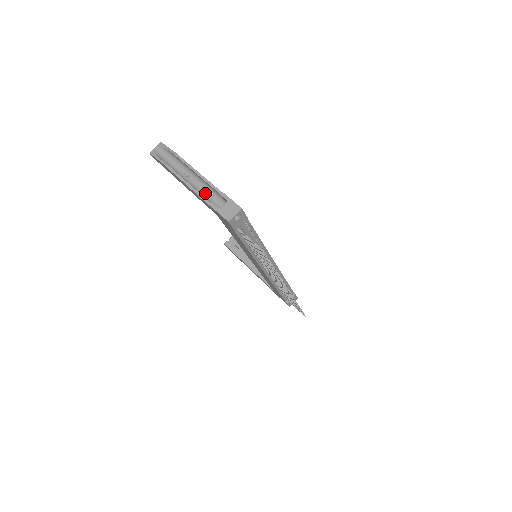
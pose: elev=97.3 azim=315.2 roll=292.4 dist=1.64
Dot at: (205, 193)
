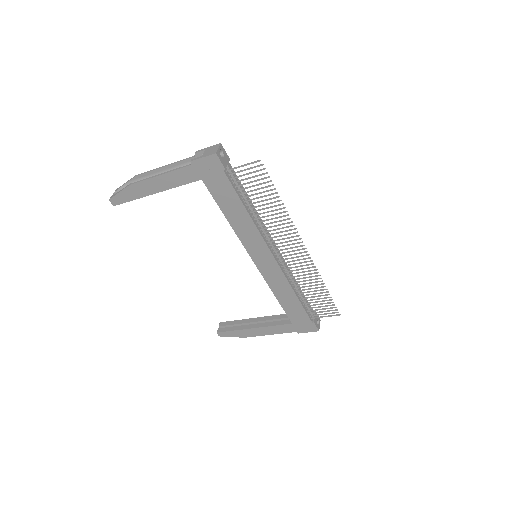
Dot at: occluded
